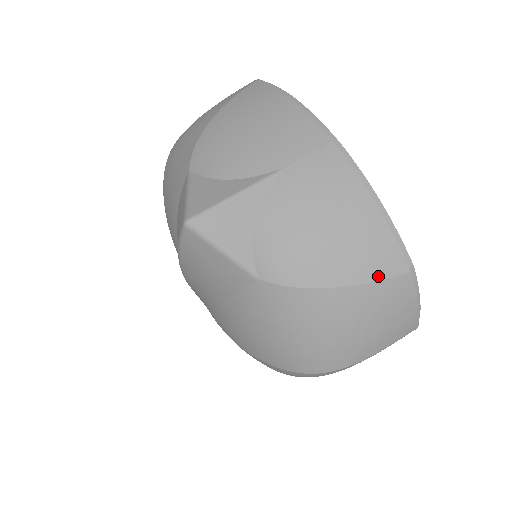
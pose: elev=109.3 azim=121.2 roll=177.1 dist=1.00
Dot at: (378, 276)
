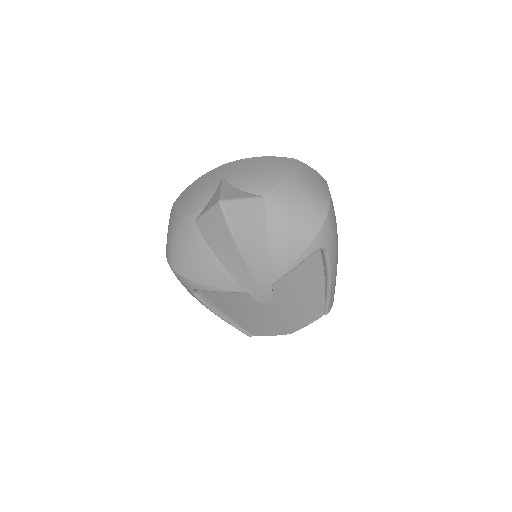
Dot at: (290, 164)
